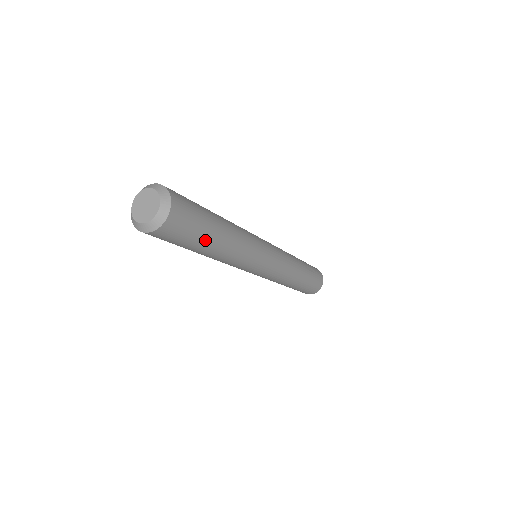
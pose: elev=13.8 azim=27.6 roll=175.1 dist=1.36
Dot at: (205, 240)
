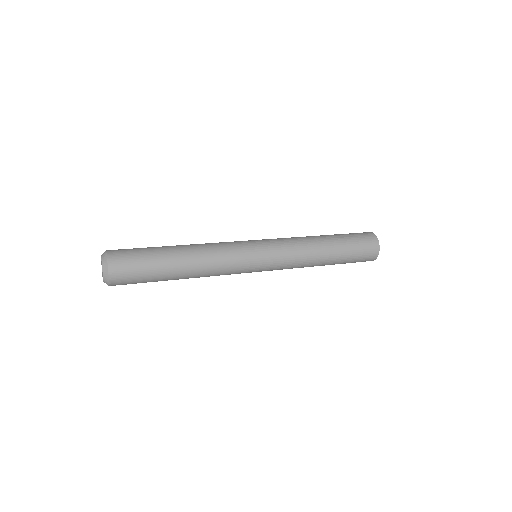
Dot at: (160, 266)
